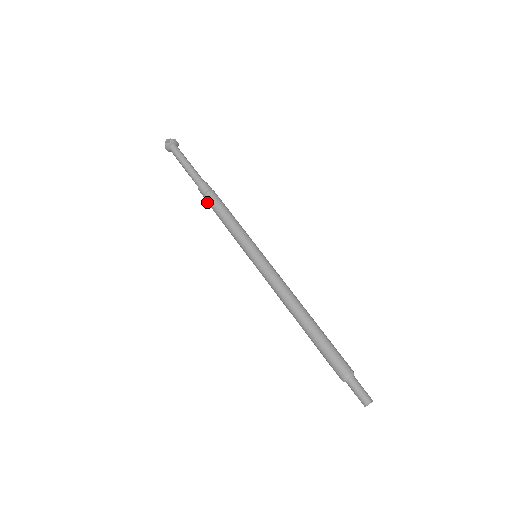
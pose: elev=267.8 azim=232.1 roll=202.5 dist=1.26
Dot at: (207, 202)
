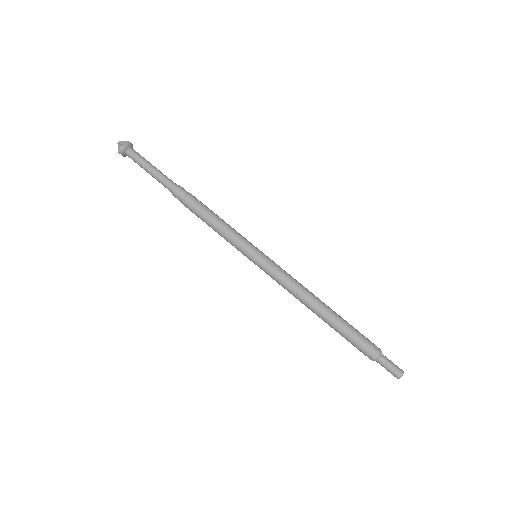
Dot at: (188, 208)
